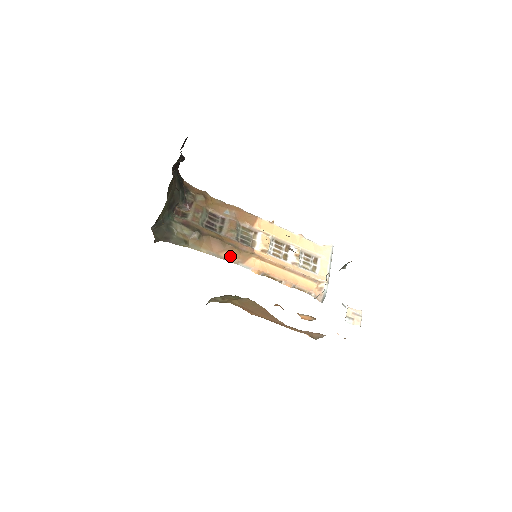
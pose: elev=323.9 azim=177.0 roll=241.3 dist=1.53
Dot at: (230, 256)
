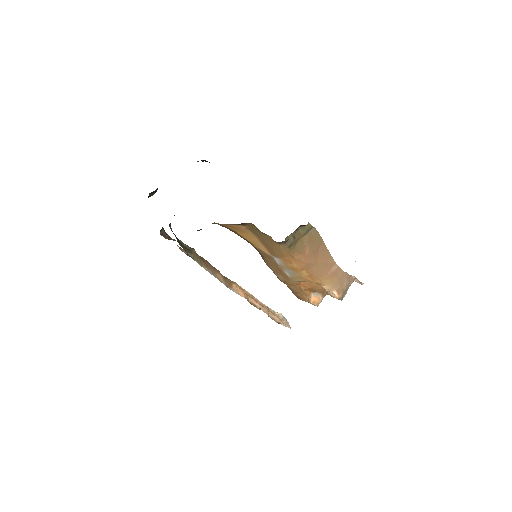
Dot at: (221, 278)
